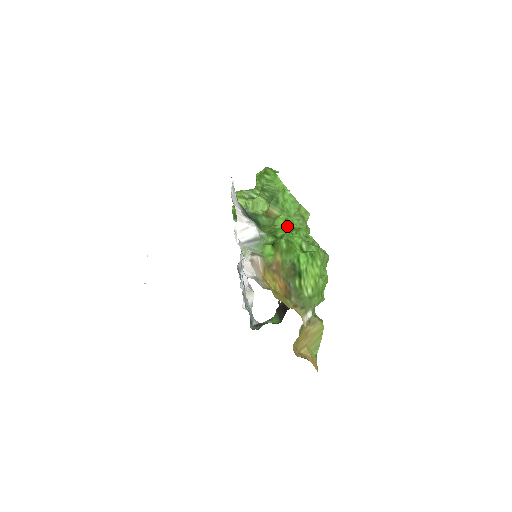
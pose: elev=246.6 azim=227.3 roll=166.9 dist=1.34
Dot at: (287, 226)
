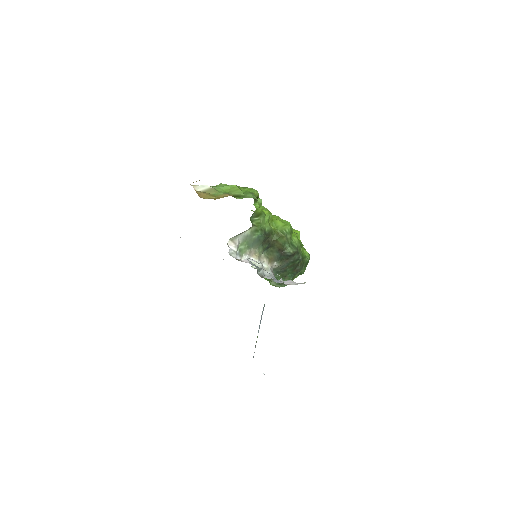
Dot at: occluded
